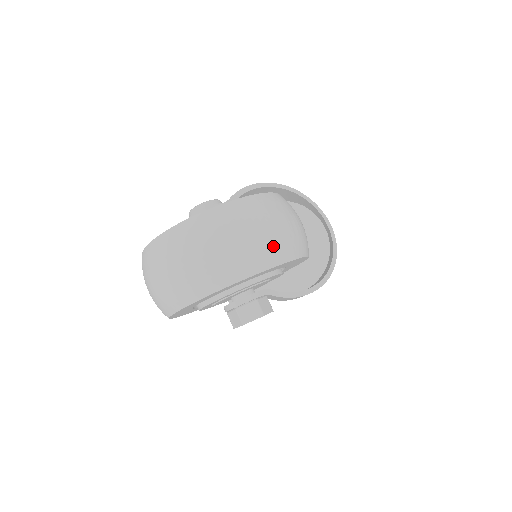
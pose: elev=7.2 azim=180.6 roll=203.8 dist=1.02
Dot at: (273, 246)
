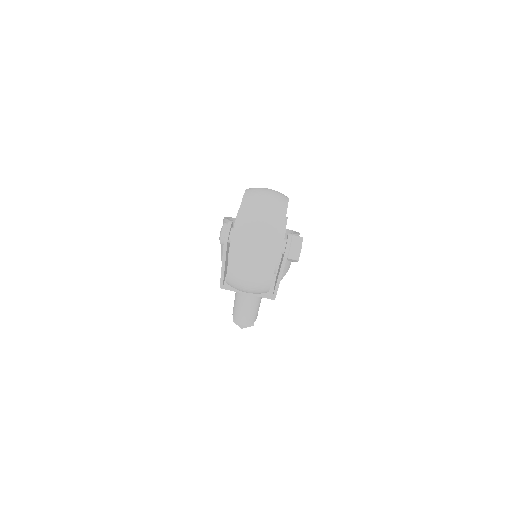
Dot at: (279, 194)
